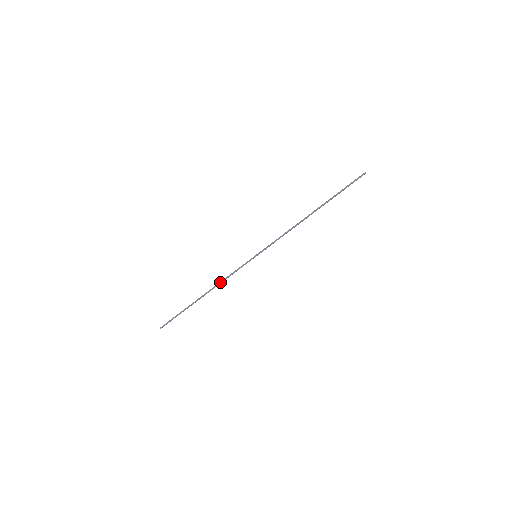
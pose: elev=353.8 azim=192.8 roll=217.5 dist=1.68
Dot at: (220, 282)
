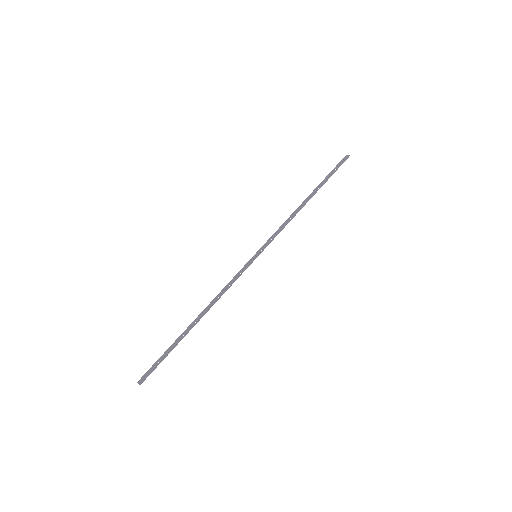
Dot at: (219, 298)
